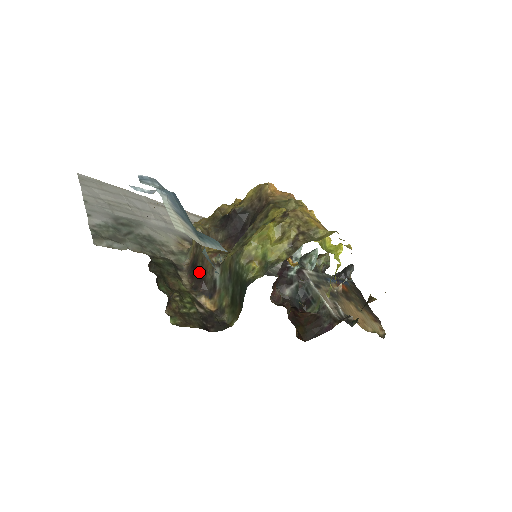
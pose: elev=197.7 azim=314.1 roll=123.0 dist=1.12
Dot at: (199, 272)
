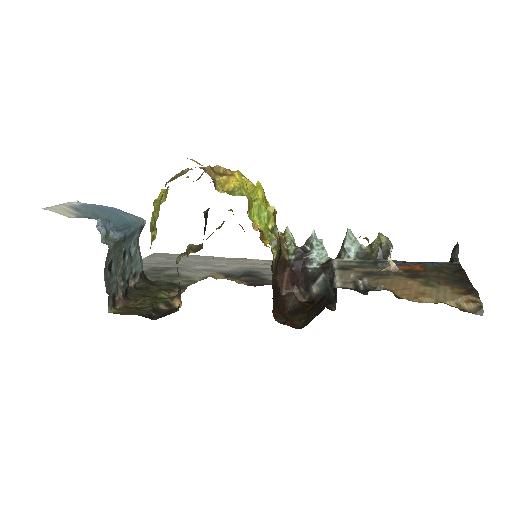
Dot at: occluded
